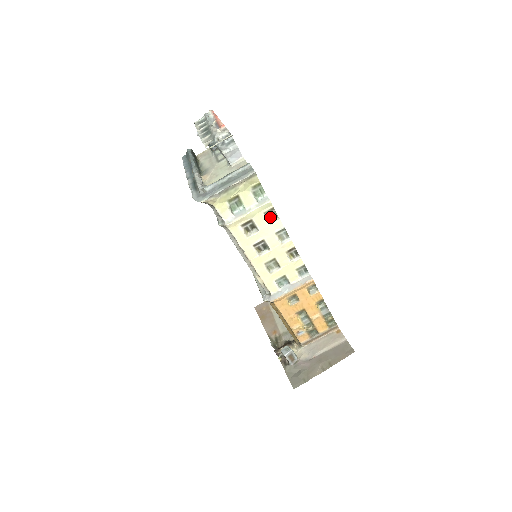
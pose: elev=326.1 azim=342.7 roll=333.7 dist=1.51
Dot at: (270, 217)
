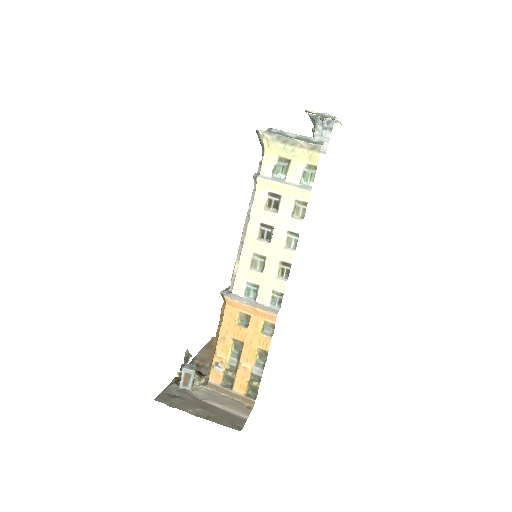
Dot at: (297, 211)
